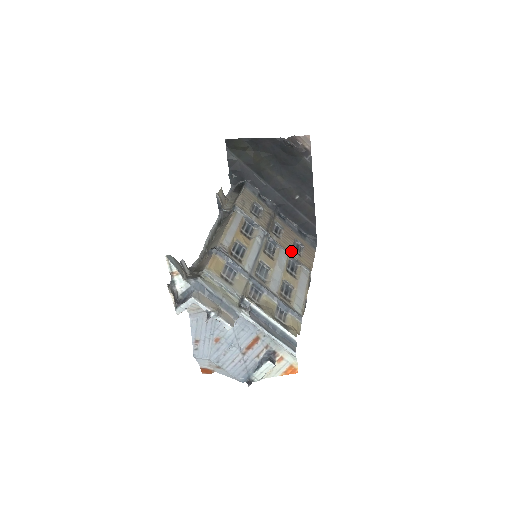
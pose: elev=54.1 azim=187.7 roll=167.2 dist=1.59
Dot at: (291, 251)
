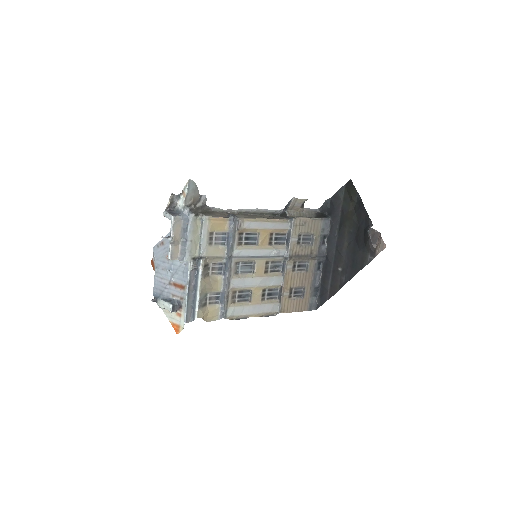
Dot at: (287, 287)
